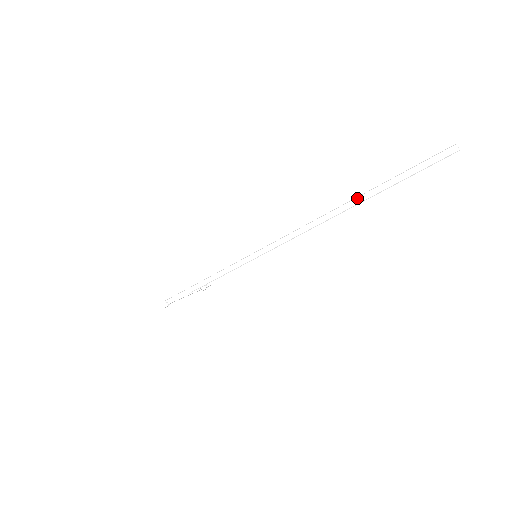
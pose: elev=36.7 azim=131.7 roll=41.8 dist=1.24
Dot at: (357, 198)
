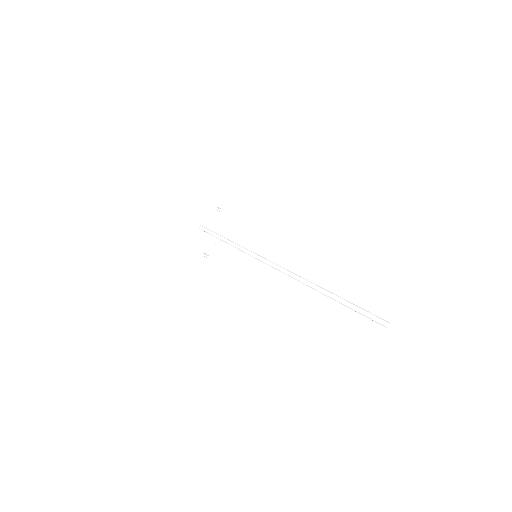
Dot at: occluded
